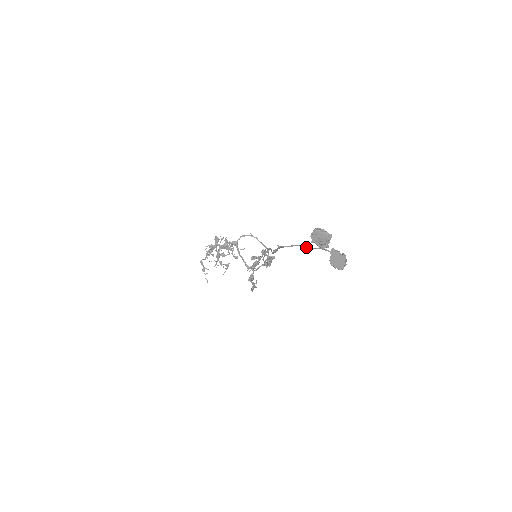
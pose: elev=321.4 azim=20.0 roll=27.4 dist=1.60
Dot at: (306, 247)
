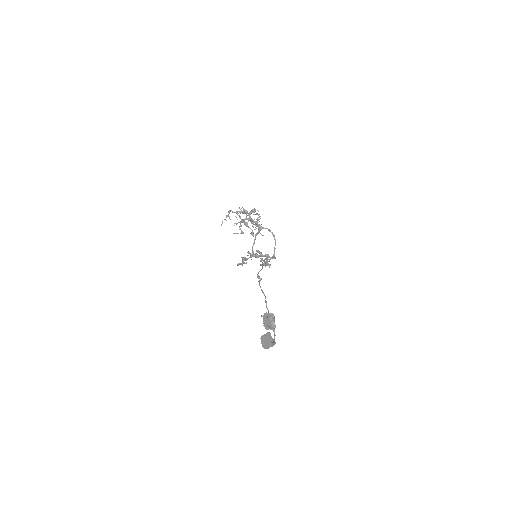
Dot at: occluded
